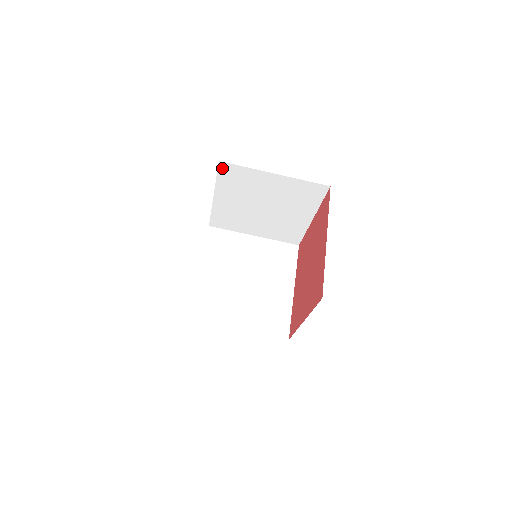
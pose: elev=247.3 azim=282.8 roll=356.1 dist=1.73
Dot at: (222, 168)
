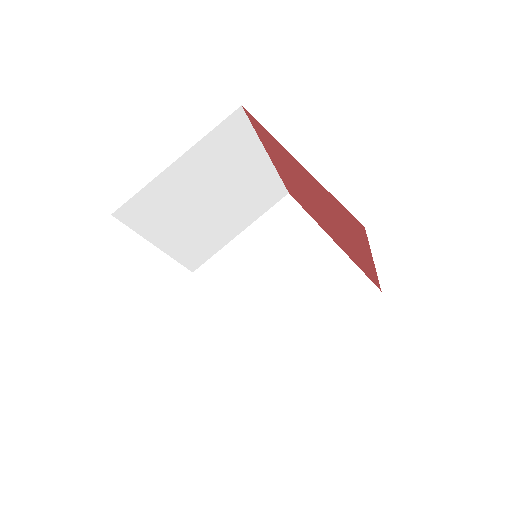
Dot at: (124, 217)
